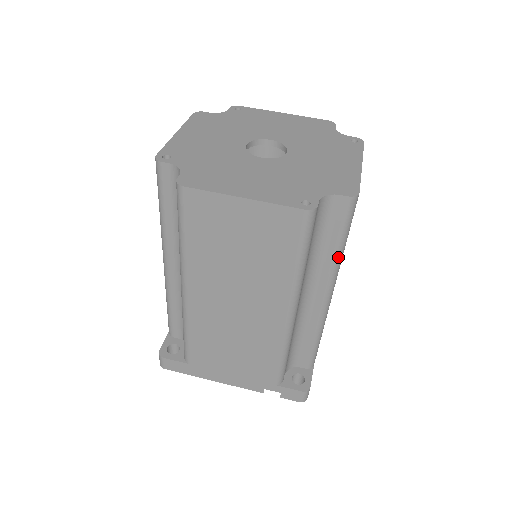
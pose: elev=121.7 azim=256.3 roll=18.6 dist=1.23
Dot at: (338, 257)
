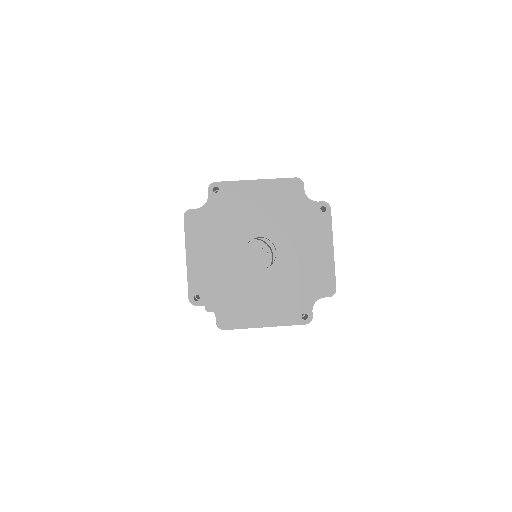
Dot at: occluded
